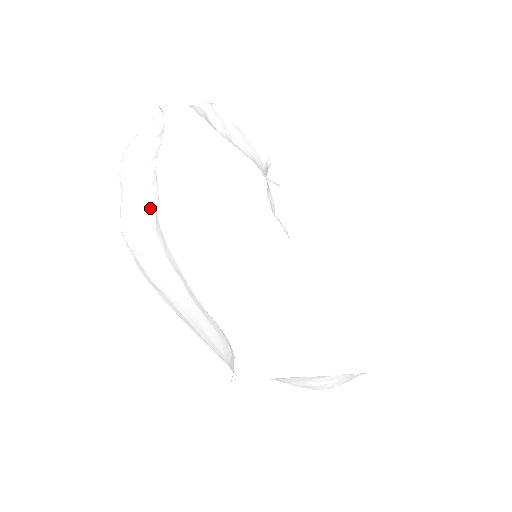
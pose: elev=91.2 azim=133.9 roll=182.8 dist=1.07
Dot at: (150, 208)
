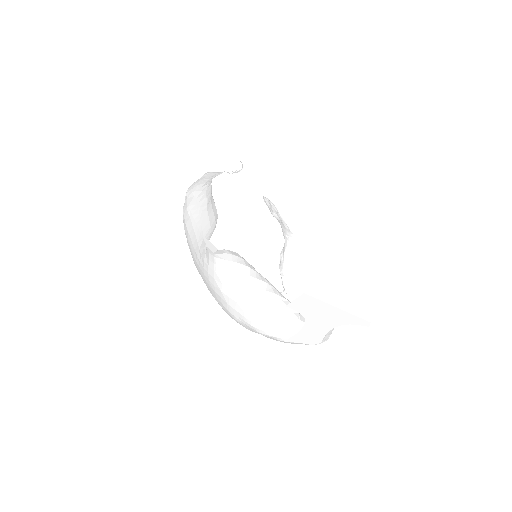
Dot at: occluded
